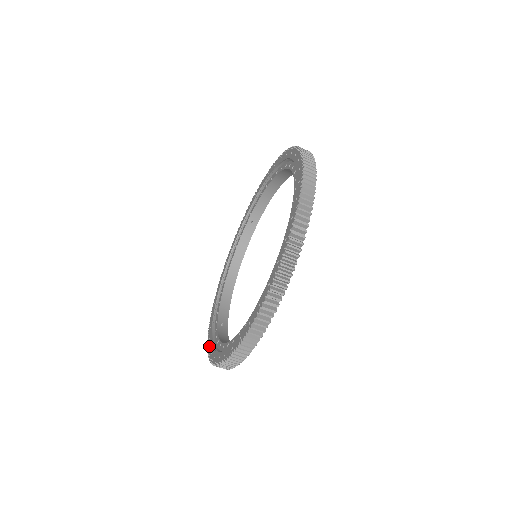
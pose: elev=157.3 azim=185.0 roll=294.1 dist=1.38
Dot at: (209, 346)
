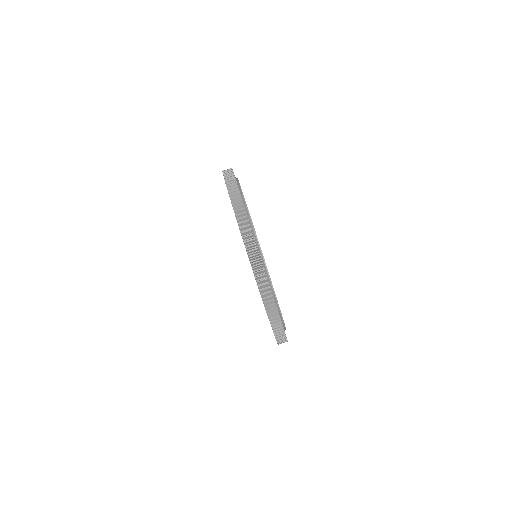
Dot at: occluded
